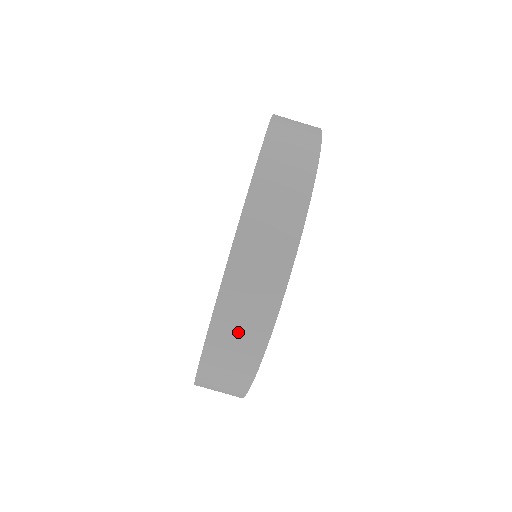
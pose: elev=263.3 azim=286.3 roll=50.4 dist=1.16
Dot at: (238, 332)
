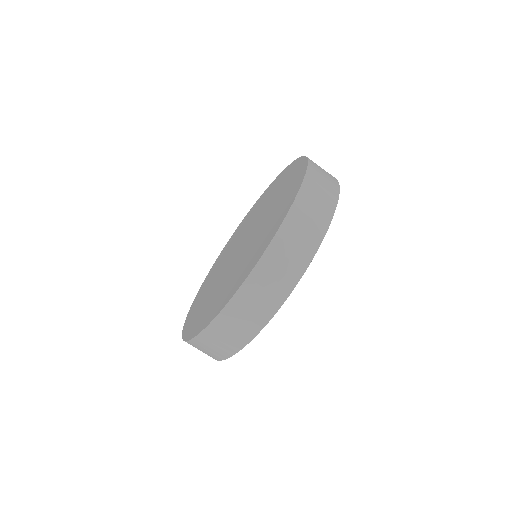
Dot at: occluded
